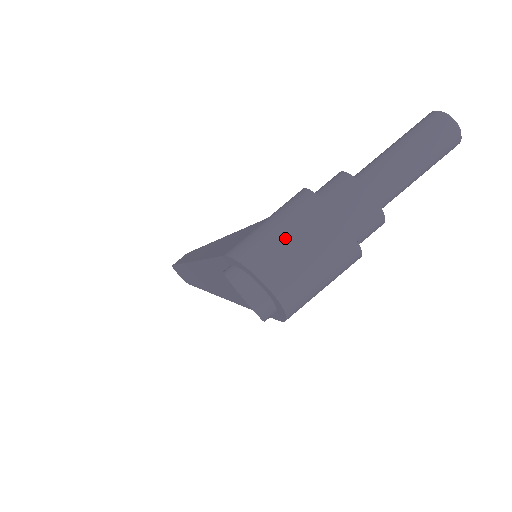
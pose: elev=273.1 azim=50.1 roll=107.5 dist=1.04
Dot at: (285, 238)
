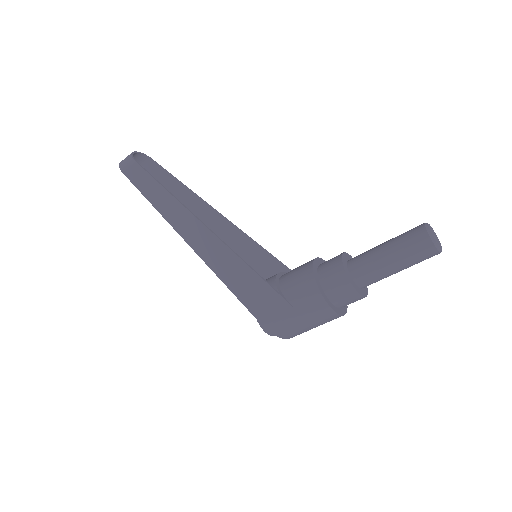
Dot at: (309, 328)
